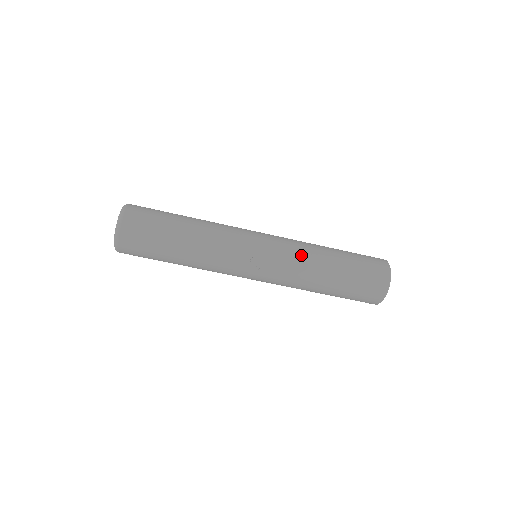
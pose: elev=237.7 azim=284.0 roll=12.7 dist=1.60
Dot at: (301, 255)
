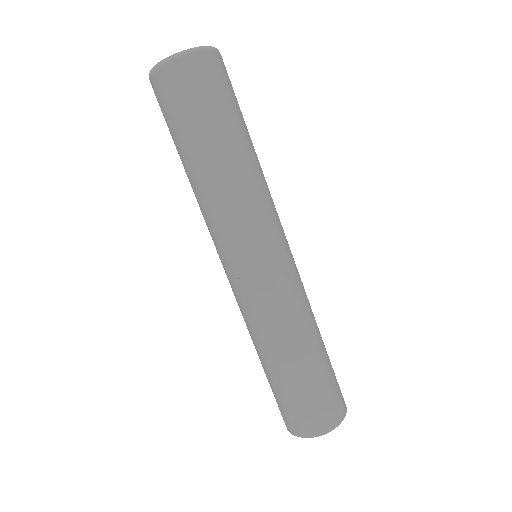
Dot at: (275, 320)
